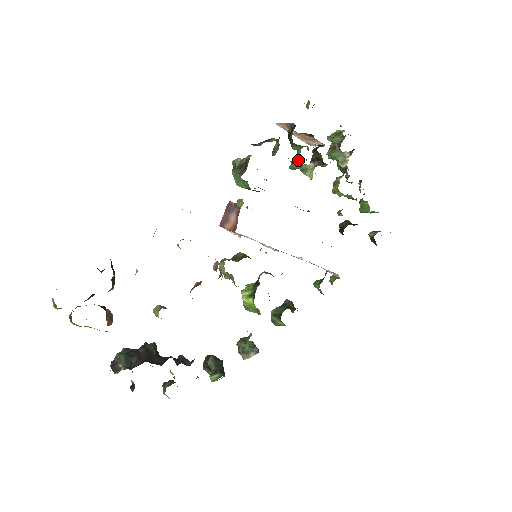
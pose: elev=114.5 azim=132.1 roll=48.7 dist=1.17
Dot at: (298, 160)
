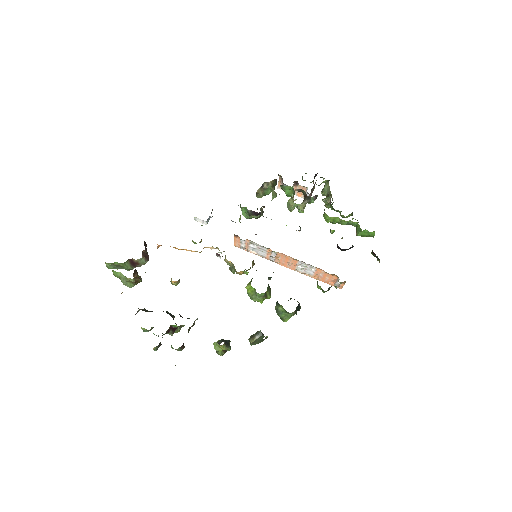
Dot at: (289, 199)
